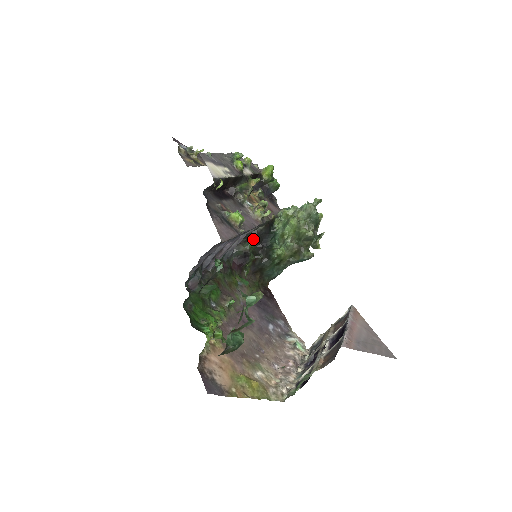
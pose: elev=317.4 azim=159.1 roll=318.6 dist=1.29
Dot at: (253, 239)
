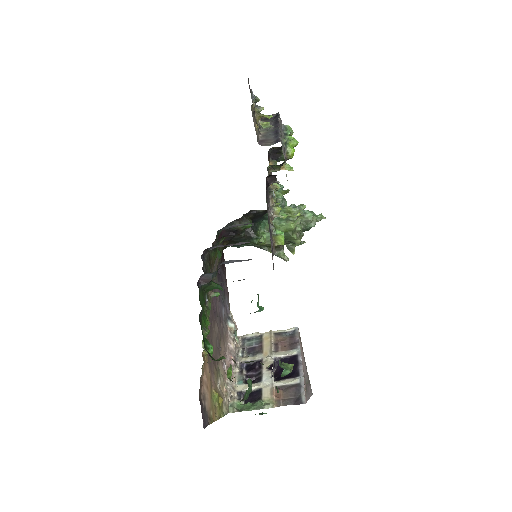
Dot at: occluded
